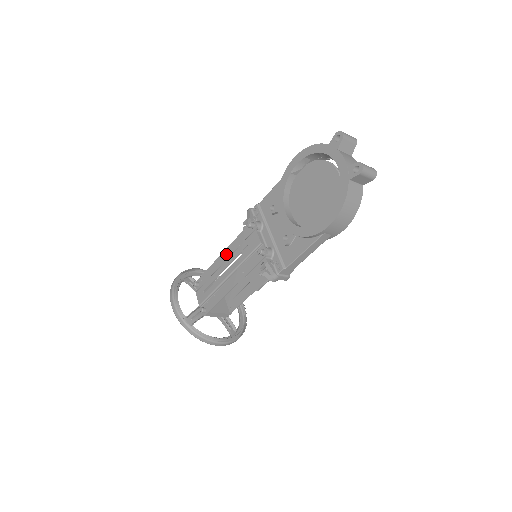
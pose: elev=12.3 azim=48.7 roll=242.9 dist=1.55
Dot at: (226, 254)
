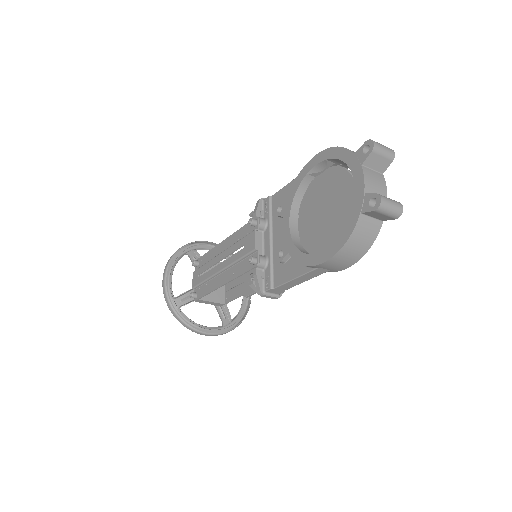
Dot at: (226, 243)
